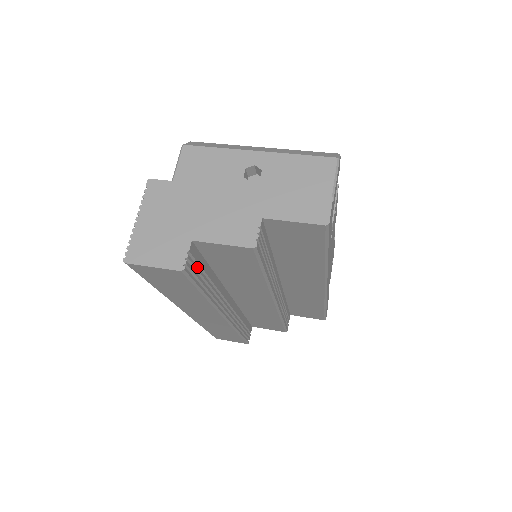
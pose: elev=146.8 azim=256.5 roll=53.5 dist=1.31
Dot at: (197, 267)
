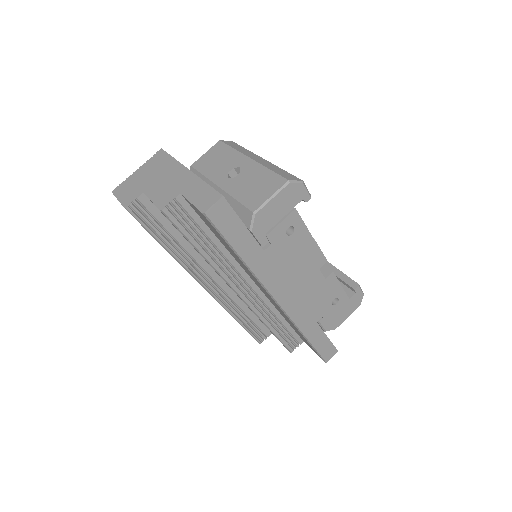
Dot at: (150, 217)
